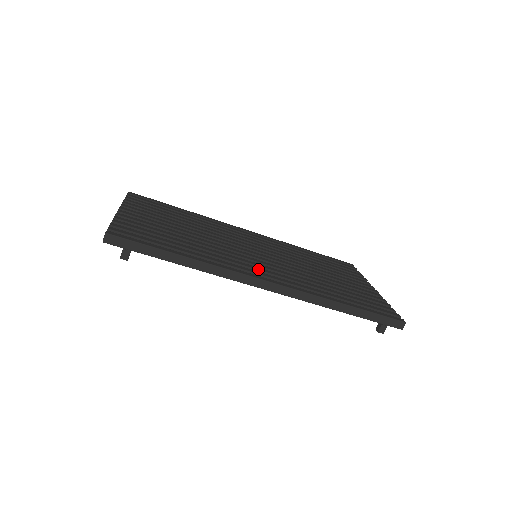
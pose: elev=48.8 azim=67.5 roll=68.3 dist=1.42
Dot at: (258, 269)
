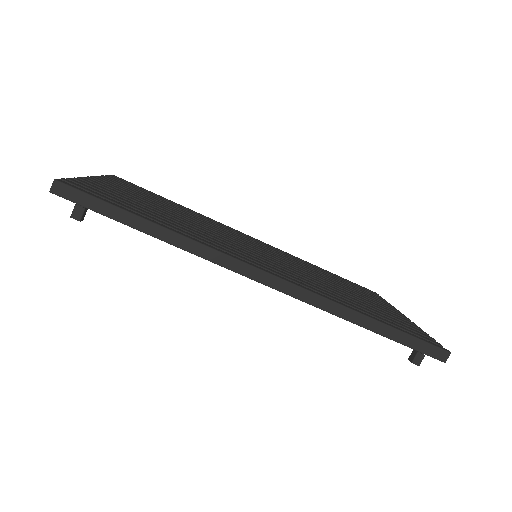
Dot at: (255, 260)
